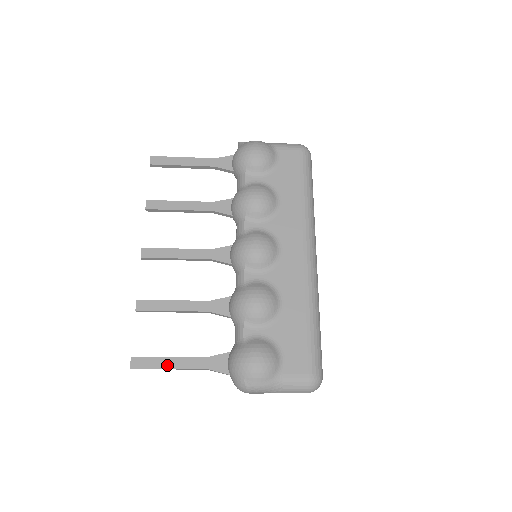
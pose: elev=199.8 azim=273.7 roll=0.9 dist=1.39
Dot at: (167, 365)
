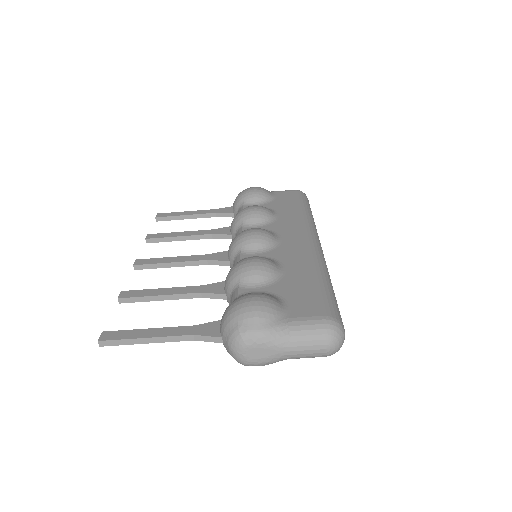
Dot at: (144, 335)
